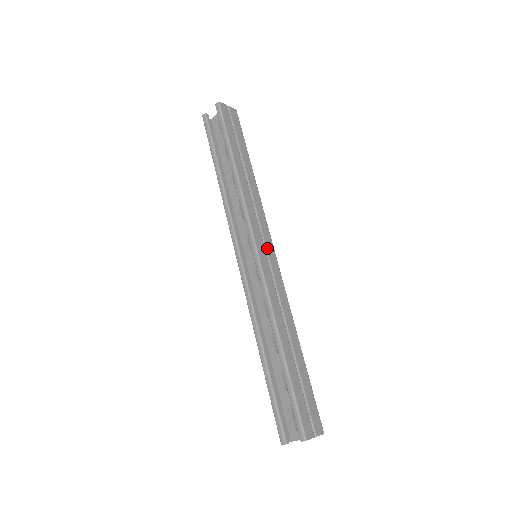
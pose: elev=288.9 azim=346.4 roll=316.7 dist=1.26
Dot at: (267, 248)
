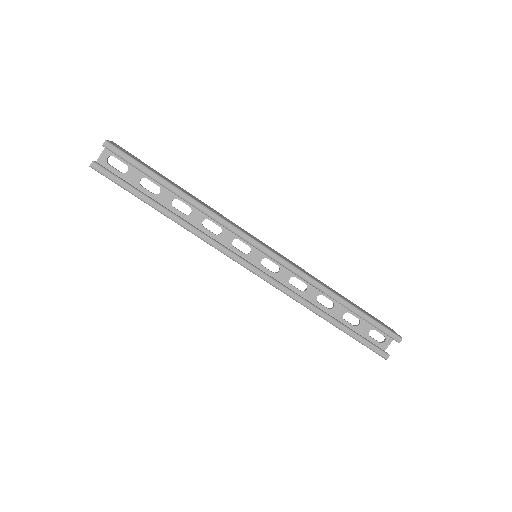
Dot at: (261, 242)
